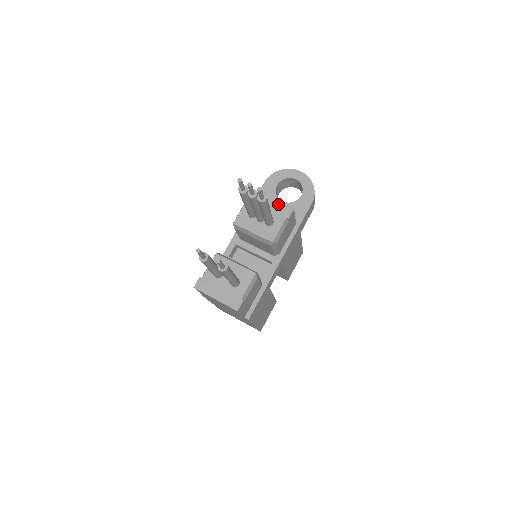
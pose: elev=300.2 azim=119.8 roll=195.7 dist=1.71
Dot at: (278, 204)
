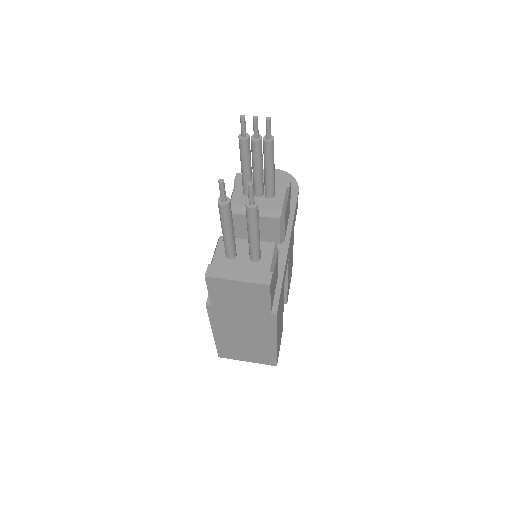
Dot at: occluded
